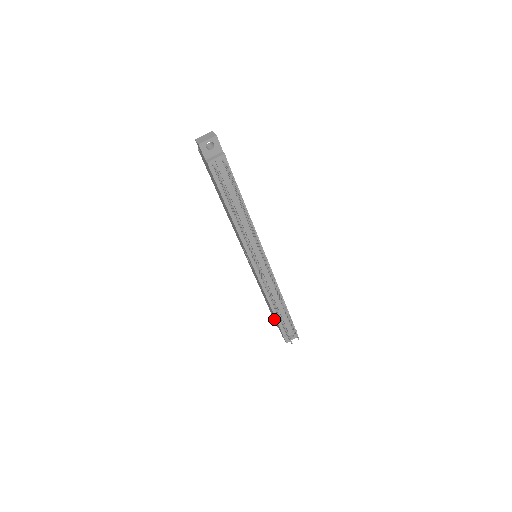
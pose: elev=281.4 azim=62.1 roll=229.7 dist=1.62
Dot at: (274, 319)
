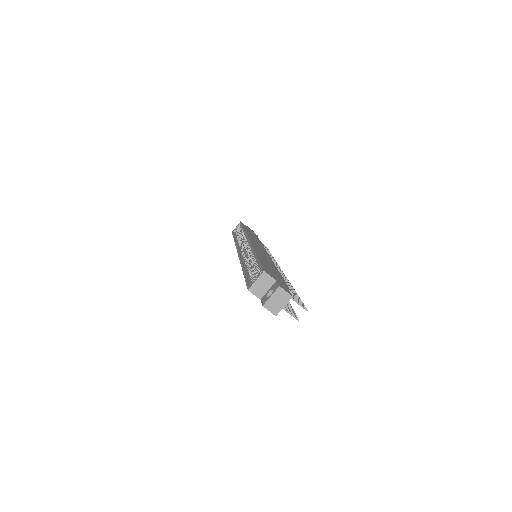
Dot at: occluded
